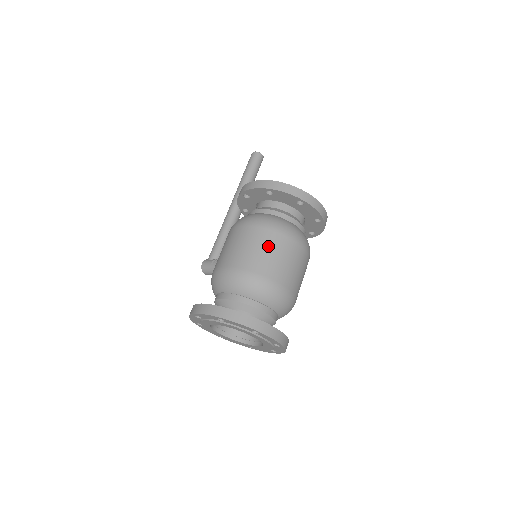
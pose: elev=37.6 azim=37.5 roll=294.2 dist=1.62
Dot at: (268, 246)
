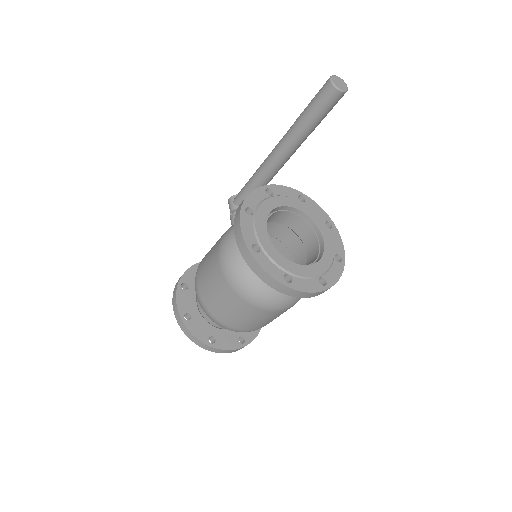
Dot at: (229, 304)
